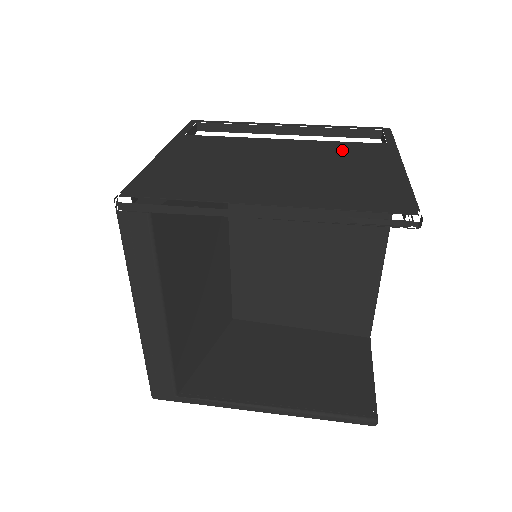
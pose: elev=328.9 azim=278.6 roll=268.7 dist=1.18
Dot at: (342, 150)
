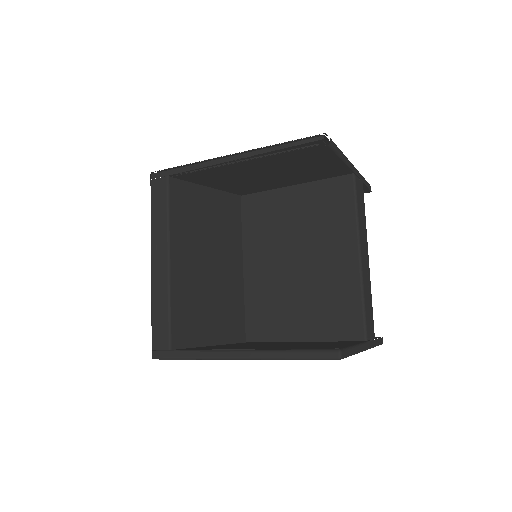
Dot at: occluded
